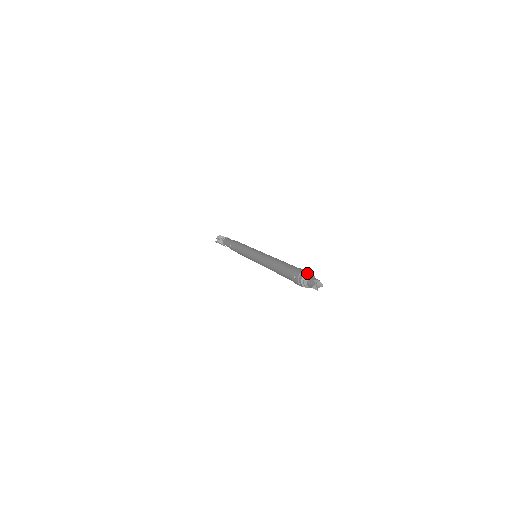
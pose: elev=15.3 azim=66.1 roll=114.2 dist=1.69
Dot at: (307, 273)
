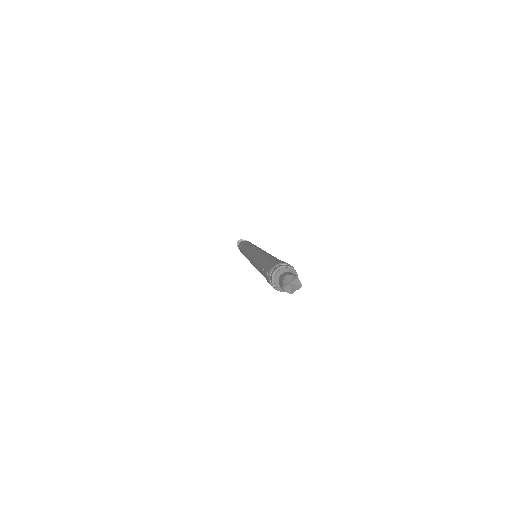
Dot at: (283, 265)
